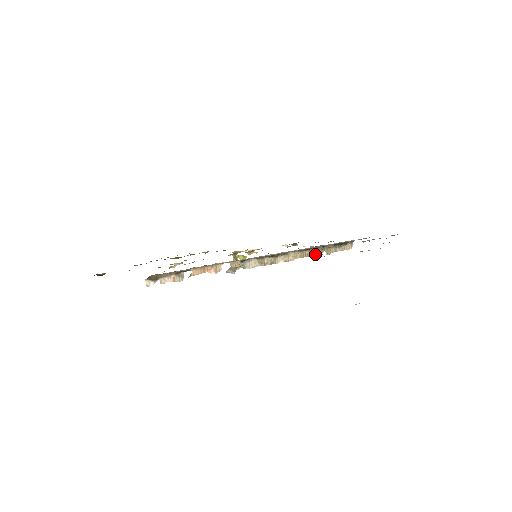
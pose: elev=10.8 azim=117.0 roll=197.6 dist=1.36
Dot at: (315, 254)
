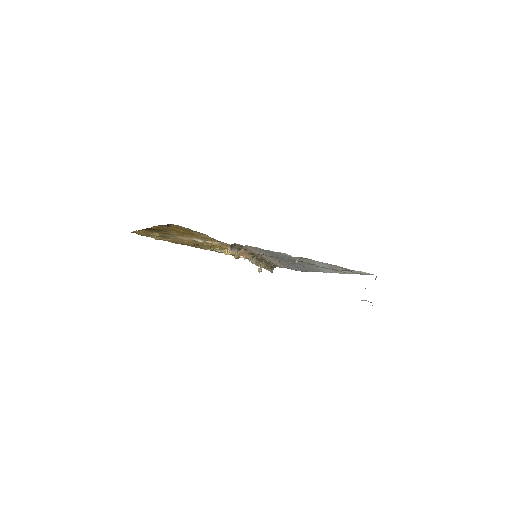
Dot at: (266, 268)
